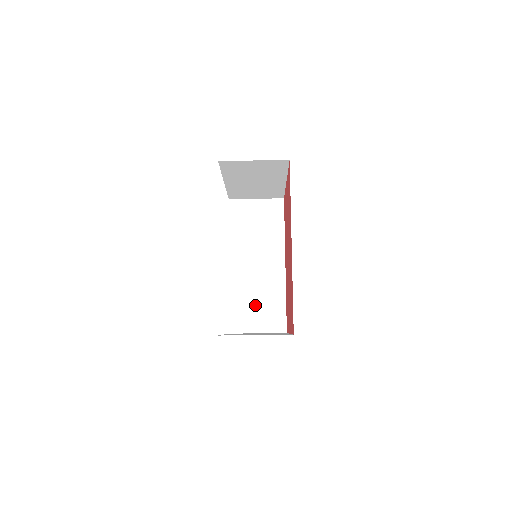
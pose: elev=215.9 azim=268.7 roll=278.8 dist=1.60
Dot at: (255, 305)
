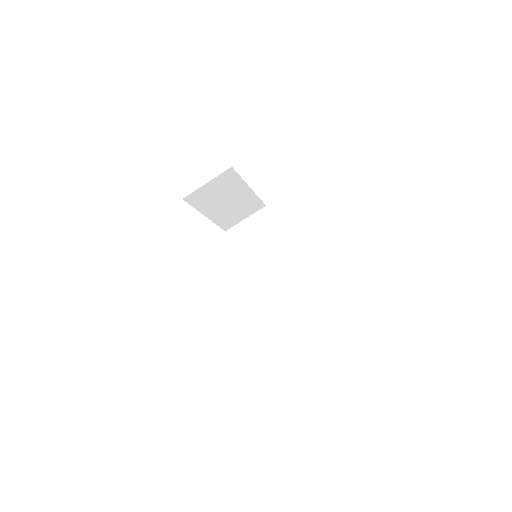
Dot at: (286, 300)
